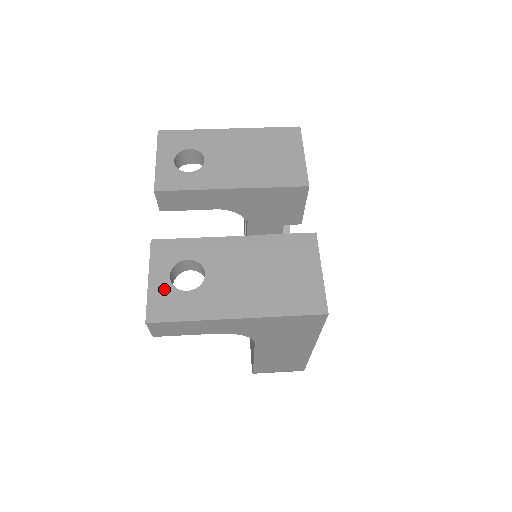
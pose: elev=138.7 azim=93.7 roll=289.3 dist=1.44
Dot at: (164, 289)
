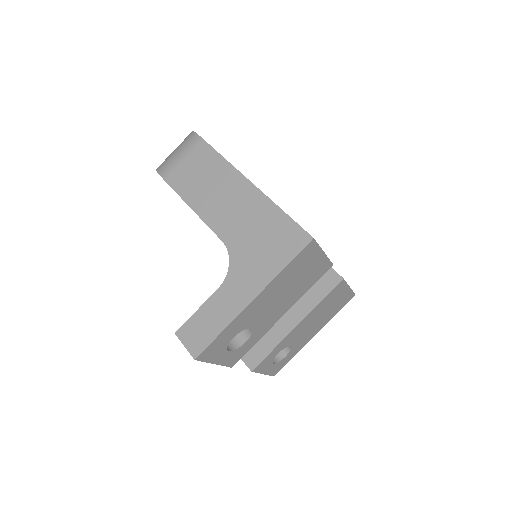
Dot at: (274, 367)
